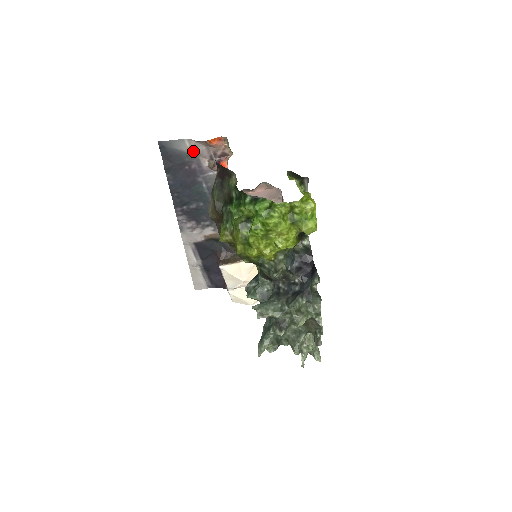
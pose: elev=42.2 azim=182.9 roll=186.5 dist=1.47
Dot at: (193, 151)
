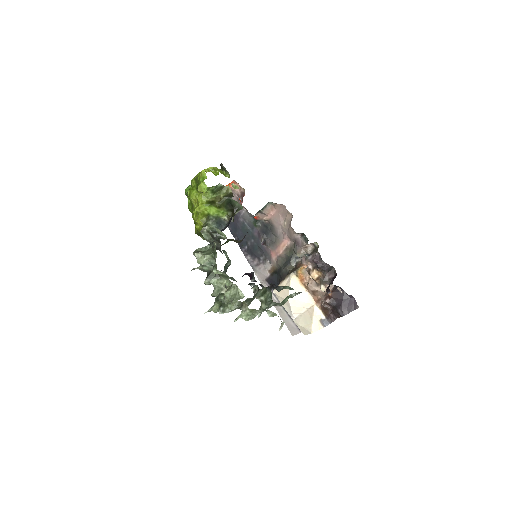
Dot at: occluded
